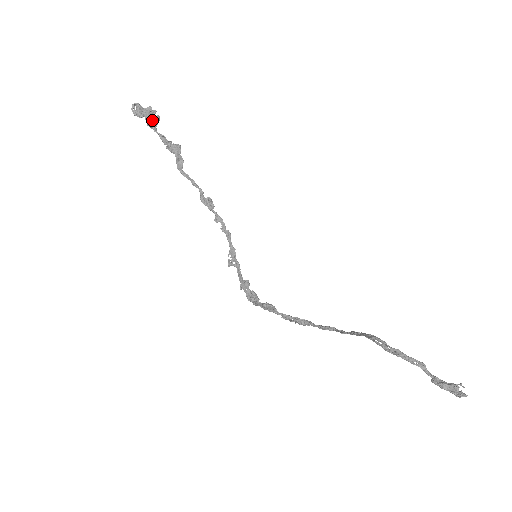
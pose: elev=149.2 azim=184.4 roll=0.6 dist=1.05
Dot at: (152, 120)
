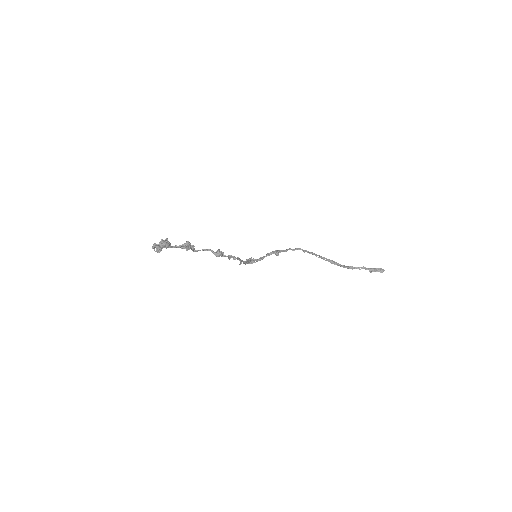
Dot at: (168, 246)
